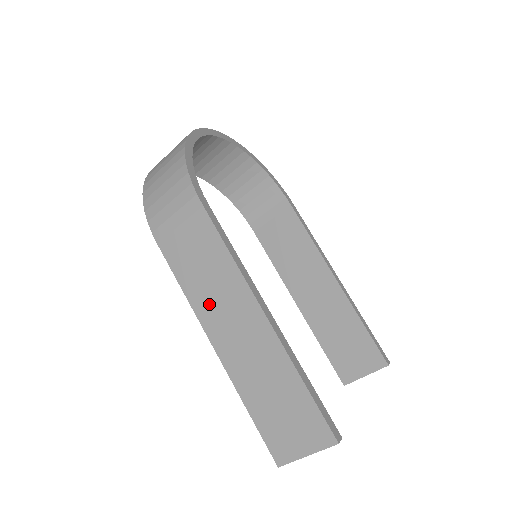
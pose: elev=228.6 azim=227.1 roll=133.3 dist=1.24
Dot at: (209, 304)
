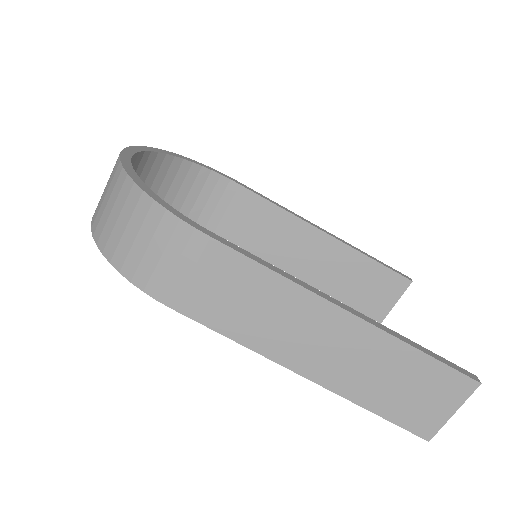
Dot at: (274, 336)
